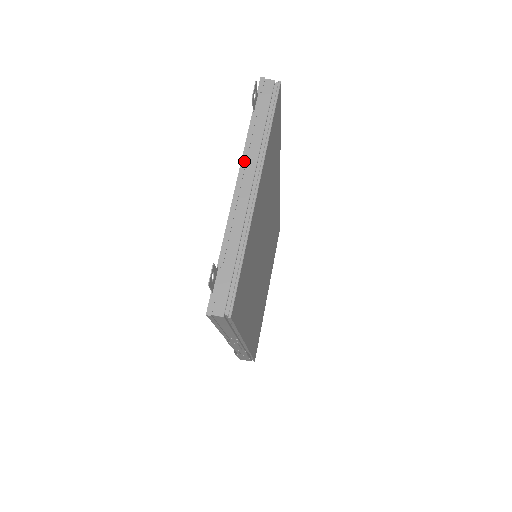
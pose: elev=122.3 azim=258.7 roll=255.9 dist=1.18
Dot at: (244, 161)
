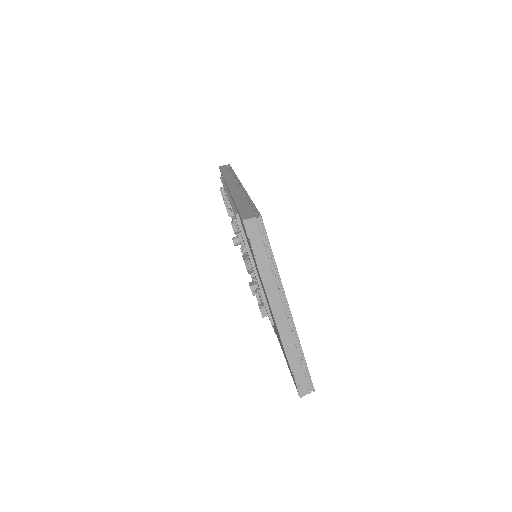
Dot at: (270, 298)
